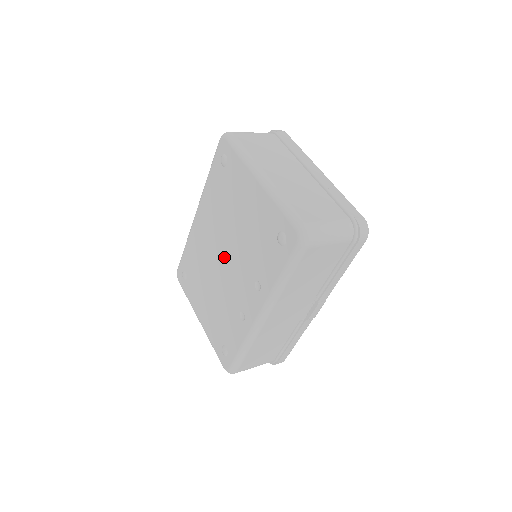
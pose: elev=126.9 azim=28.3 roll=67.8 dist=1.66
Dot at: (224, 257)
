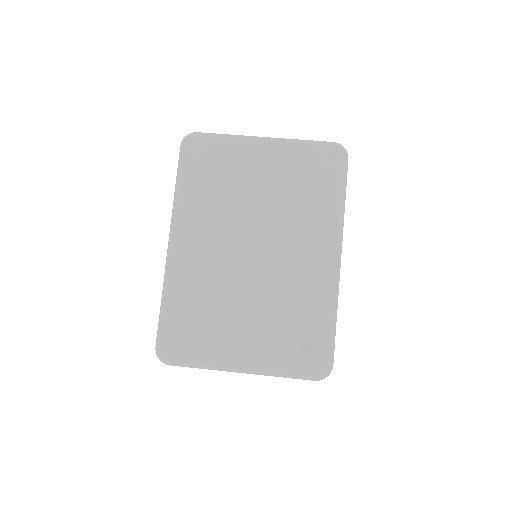
Dot at: (251, 247)
